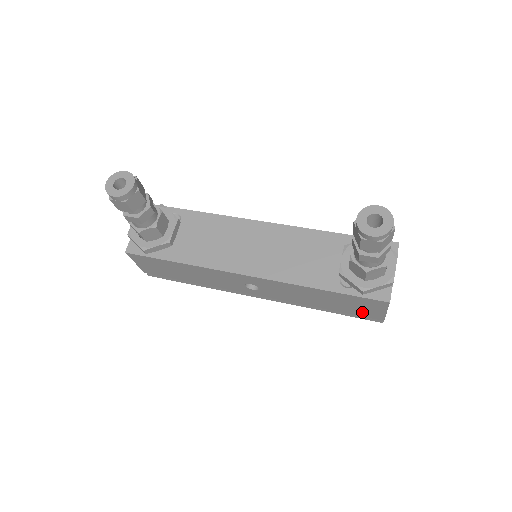
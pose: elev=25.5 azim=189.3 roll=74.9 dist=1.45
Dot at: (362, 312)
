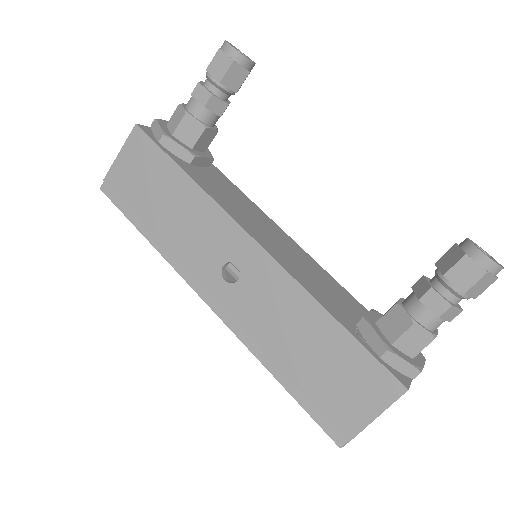
Dot at: (336, 403)
